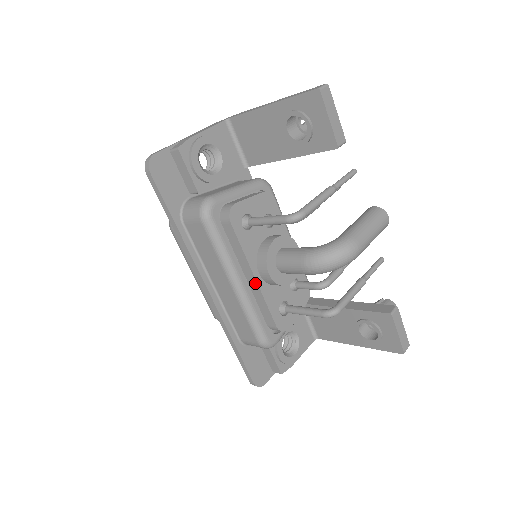
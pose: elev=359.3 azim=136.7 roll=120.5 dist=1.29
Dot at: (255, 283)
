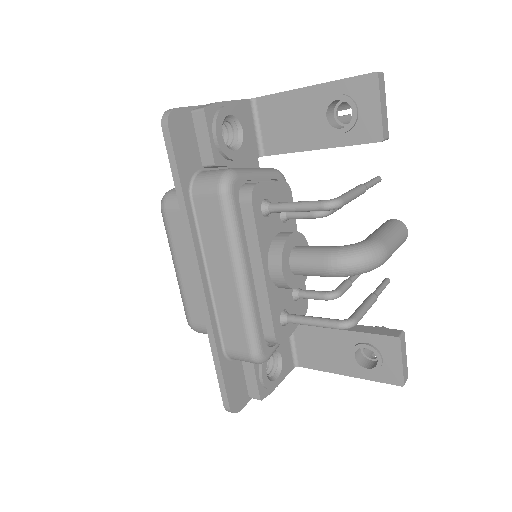
Dot at: (262, 280)
